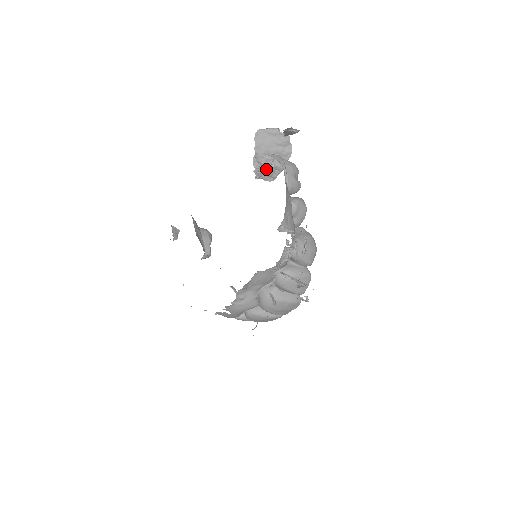
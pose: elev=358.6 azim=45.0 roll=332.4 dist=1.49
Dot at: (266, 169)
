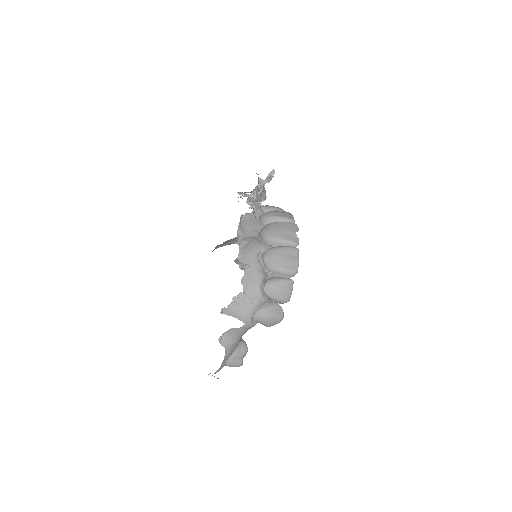
Dot at: occluded
